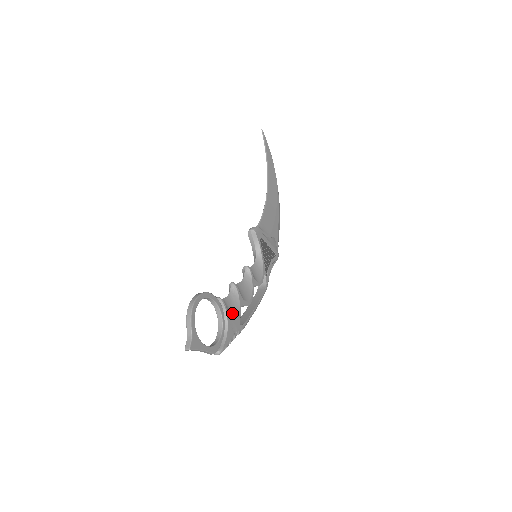
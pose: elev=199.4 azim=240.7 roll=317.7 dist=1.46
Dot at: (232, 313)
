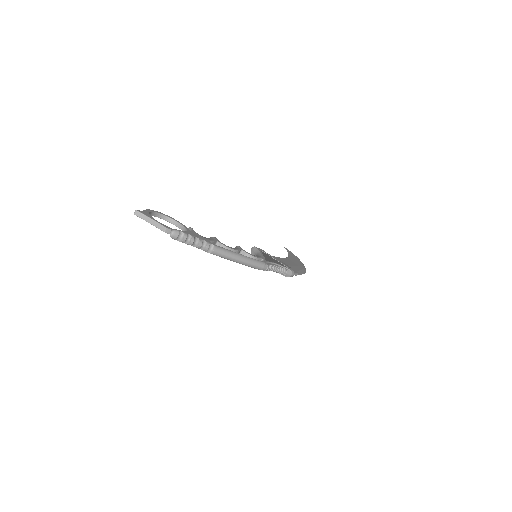
Dot at: occluded
